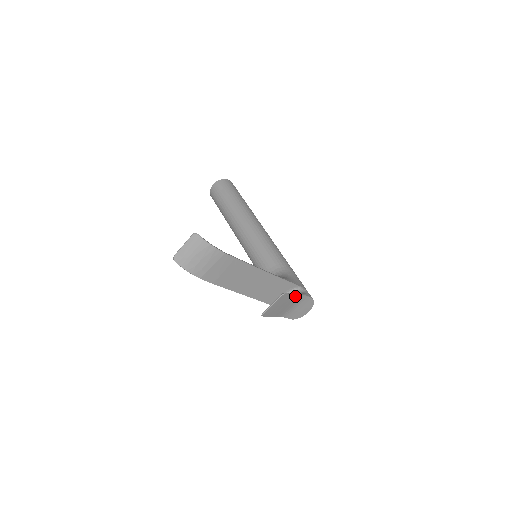
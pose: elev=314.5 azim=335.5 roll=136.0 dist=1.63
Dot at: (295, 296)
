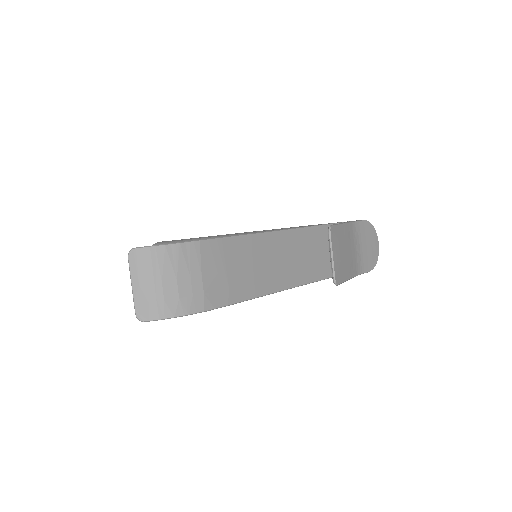
Dot at: (345, 227)
